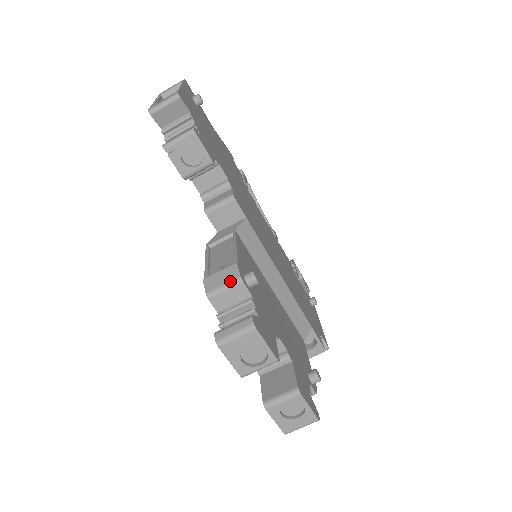
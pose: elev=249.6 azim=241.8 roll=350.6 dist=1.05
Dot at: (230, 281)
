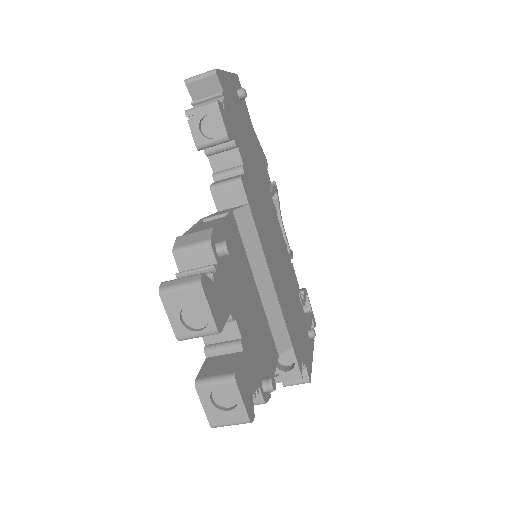
Dot at: (199, 241)
